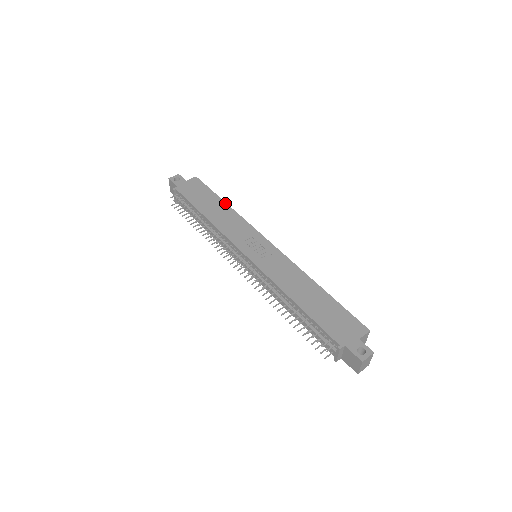
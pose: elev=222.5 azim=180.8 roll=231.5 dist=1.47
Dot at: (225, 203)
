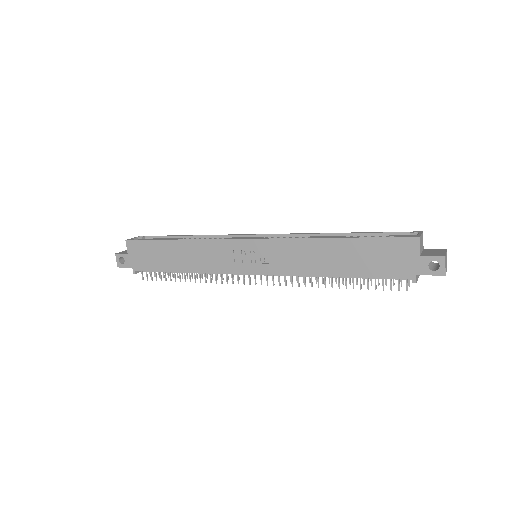
Dot at: (175, 241)
